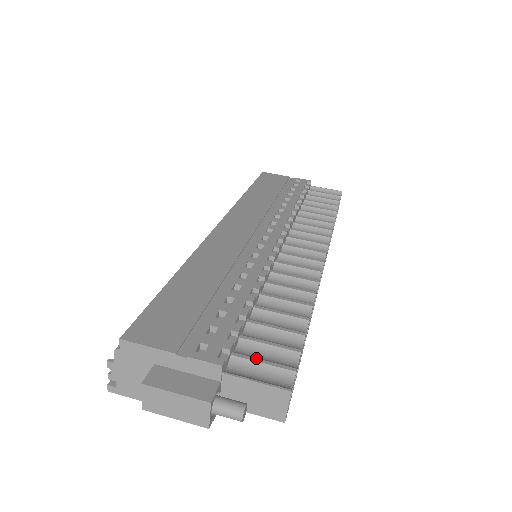
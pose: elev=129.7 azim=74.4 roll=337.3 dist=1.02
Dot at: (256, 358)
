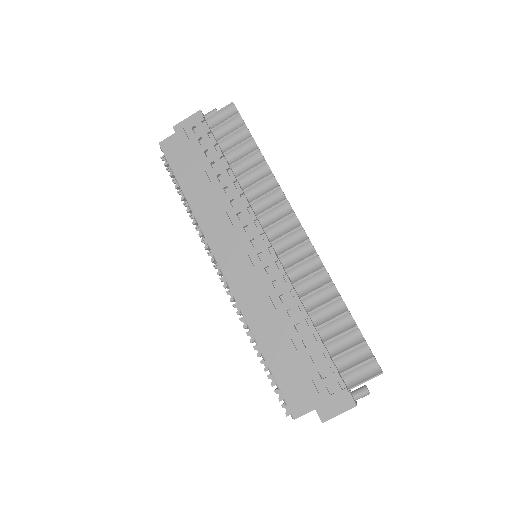
Dot at: (353, 367)
